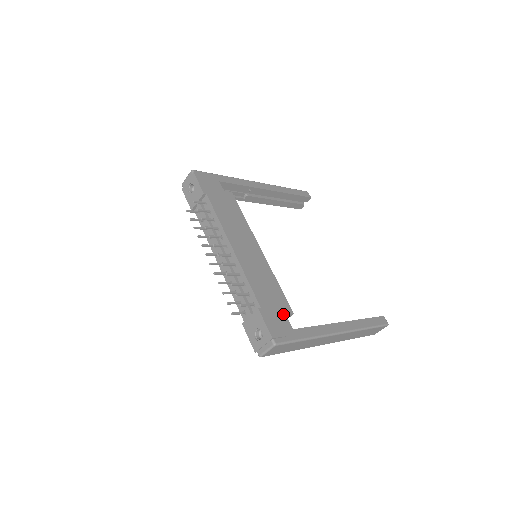
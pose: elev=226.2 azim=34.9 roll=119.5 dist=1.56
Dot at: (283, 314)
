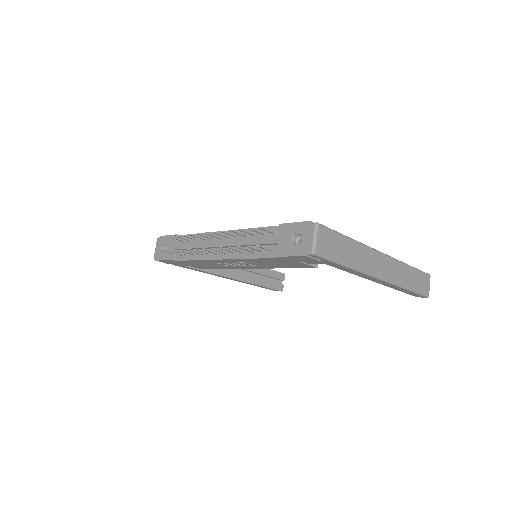
Dot at: occluded
